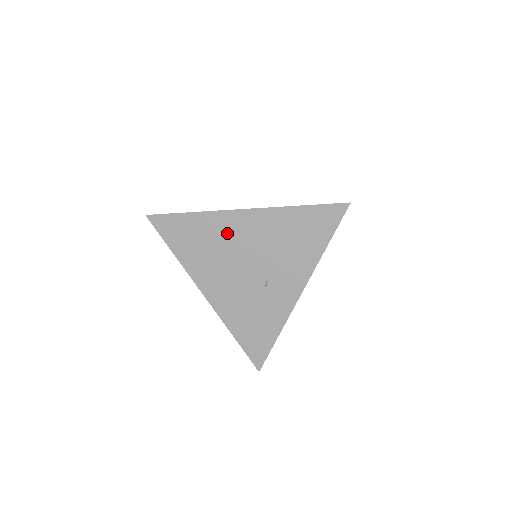
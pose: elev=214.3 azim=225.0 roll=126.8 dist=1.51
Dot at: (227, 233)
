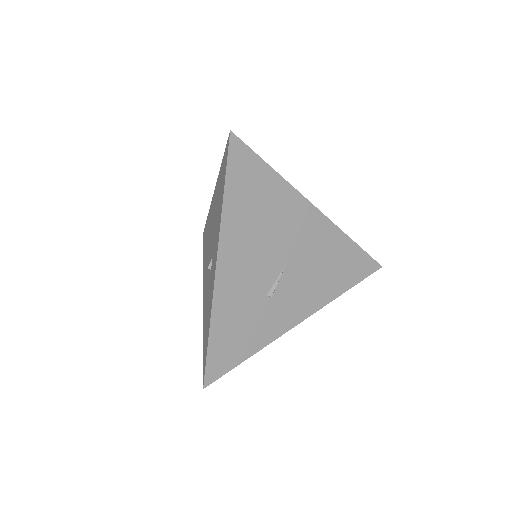
Dot at: (210, 223)
